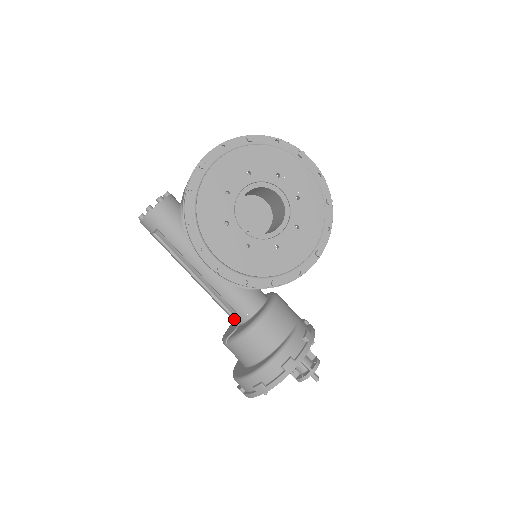
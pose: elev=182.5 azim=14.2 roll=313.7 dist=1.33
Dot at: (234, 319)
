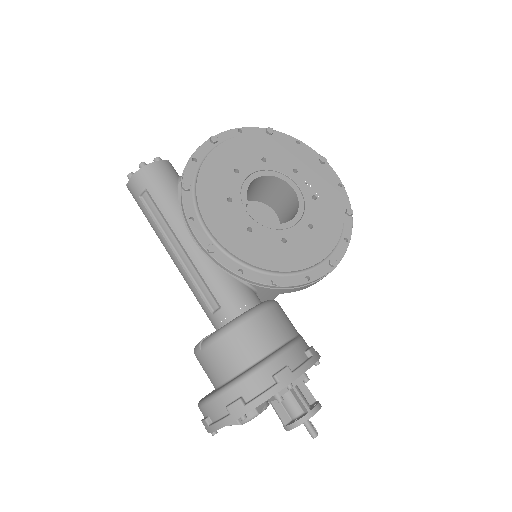
Dot at: (216, 320)
